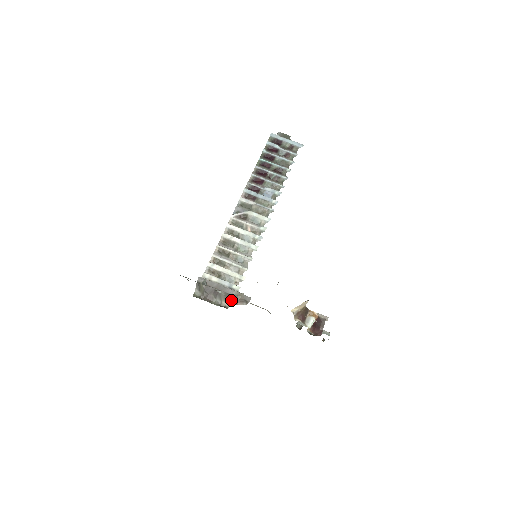
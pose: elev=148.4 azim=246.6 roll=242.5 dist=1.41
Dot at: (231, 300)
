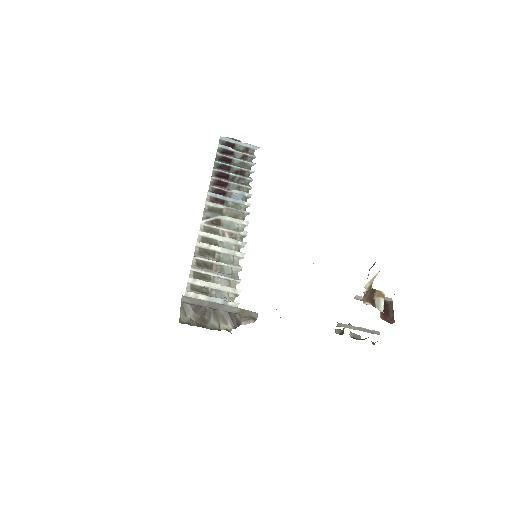
Dot at: (232, 320)
